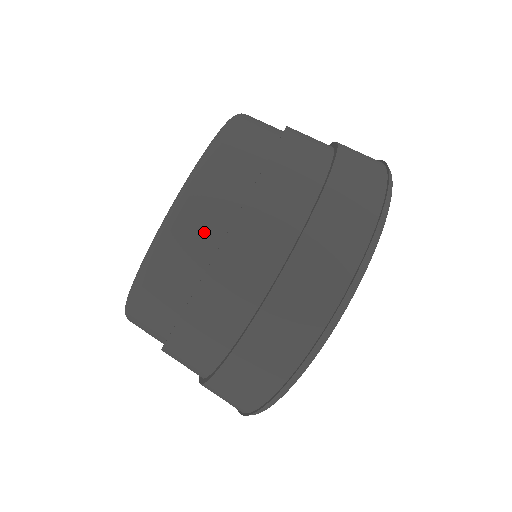
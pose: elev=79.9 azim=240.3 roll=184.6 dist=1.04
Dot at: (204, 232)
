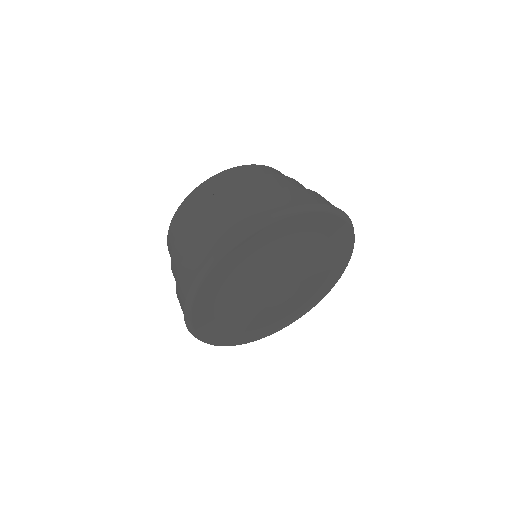
Dot at: occluded
